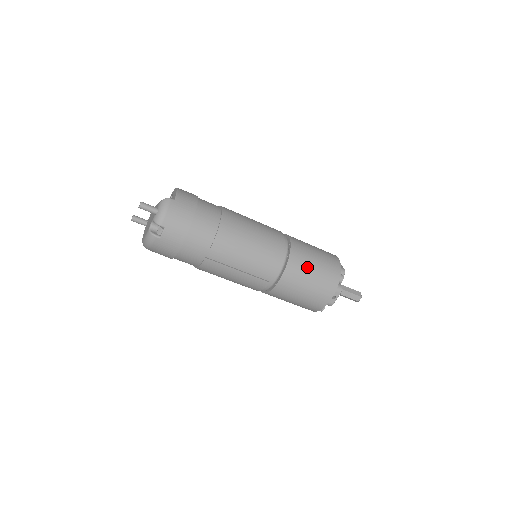
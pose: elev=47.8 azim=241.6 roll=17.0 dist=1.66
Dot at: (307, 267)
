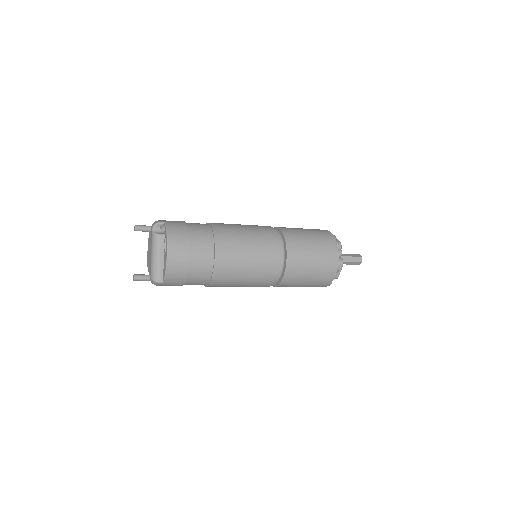
Dot at: occluded
